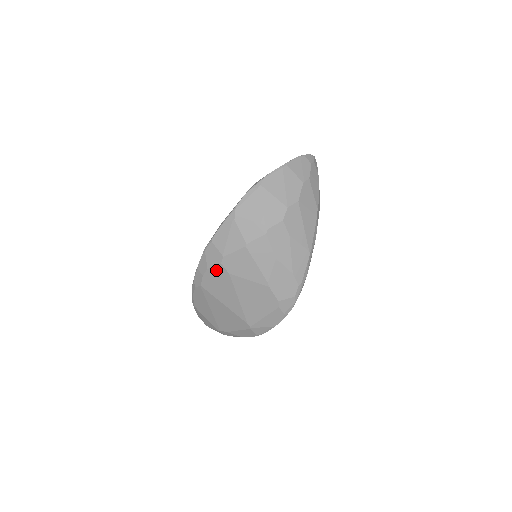
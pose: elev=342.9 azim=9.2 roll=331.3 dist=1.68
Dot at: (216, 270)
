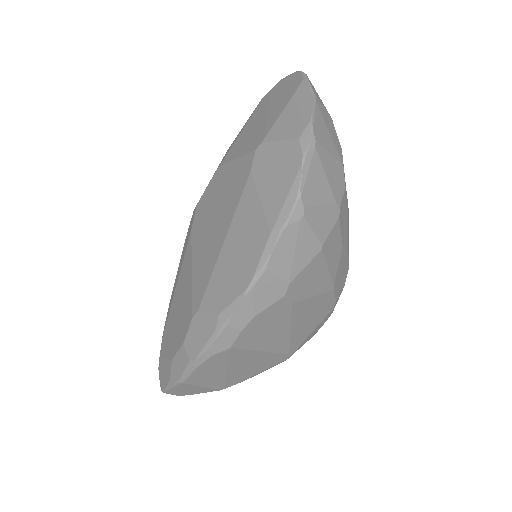
Dot at: (271, 310)
